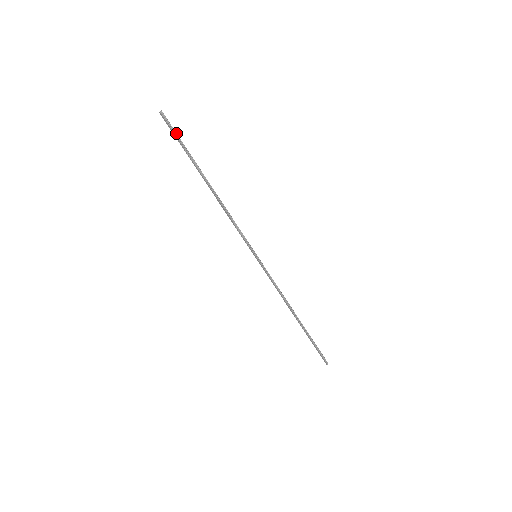
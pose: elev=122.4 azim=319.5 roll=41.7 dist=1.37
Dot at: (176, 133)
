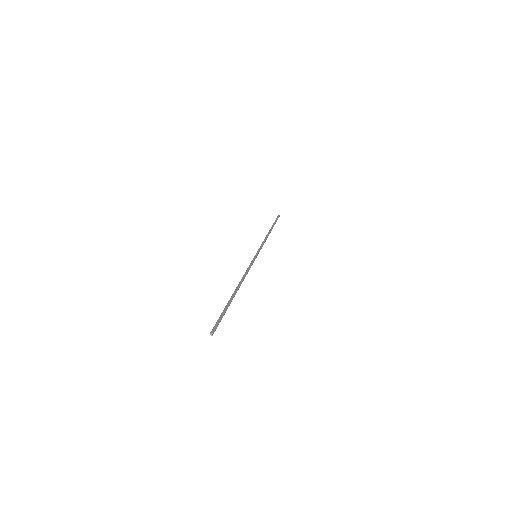
Dot at: (221, 319)
